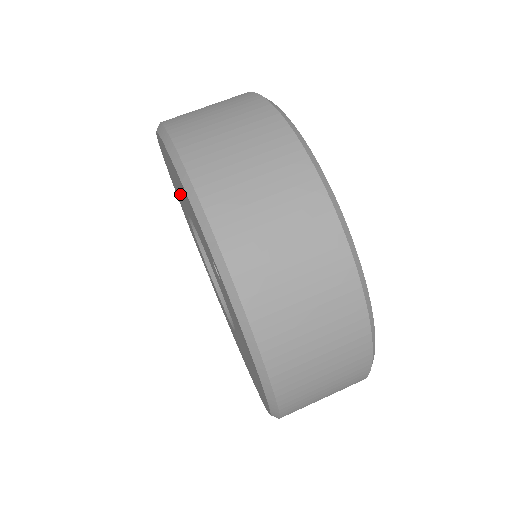
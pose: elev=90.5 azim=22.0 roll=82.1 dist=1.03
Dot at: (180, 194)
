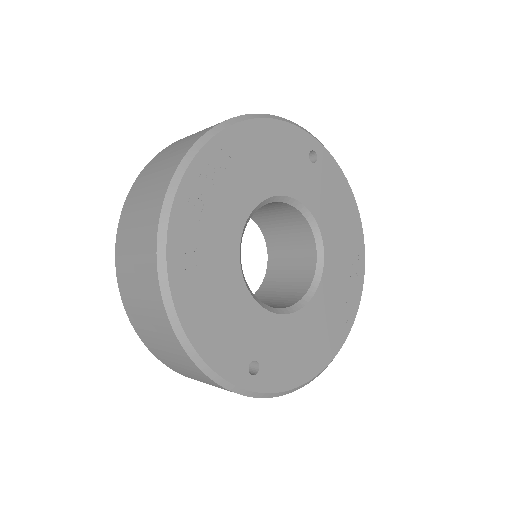
Dot at: occluded
